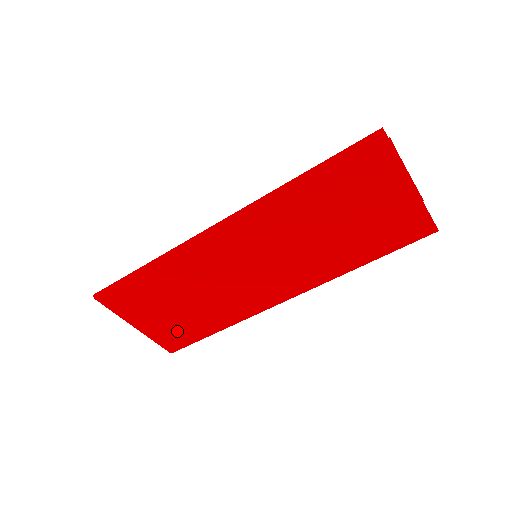
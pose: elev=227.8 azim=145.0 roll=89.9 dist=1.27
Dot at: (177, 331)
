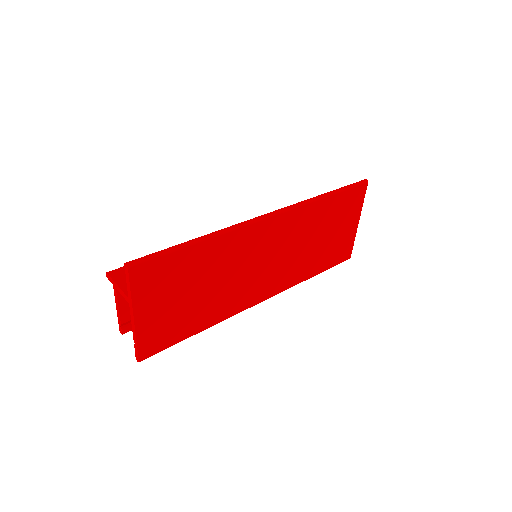
Dot at: (168, 328)
